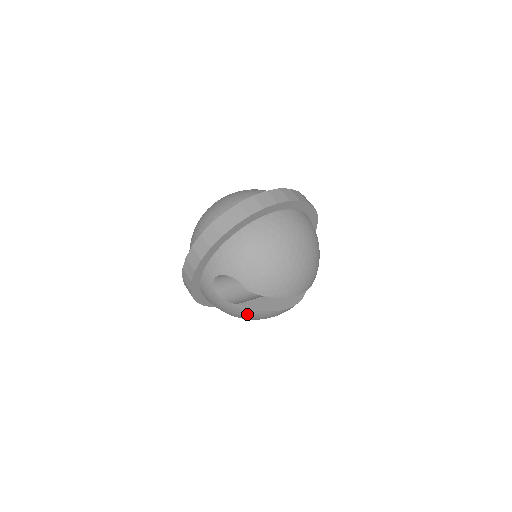
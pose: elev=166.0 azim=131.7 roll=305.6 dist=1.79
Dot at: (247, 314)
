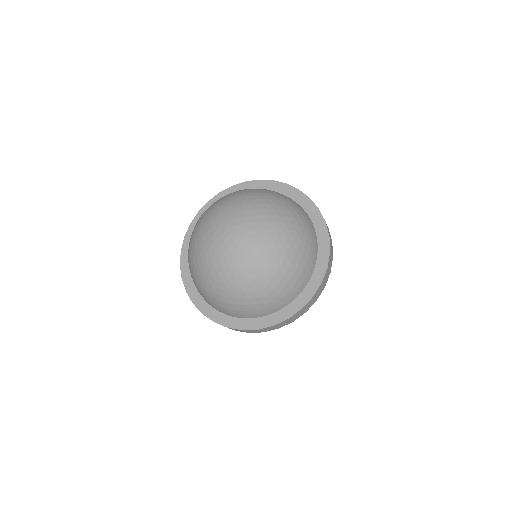
Dot at: occluded
